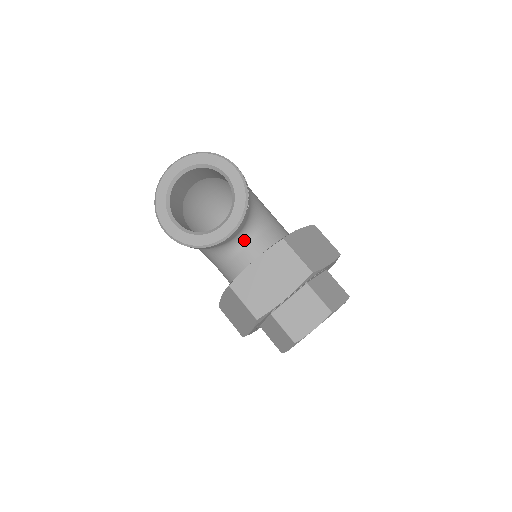
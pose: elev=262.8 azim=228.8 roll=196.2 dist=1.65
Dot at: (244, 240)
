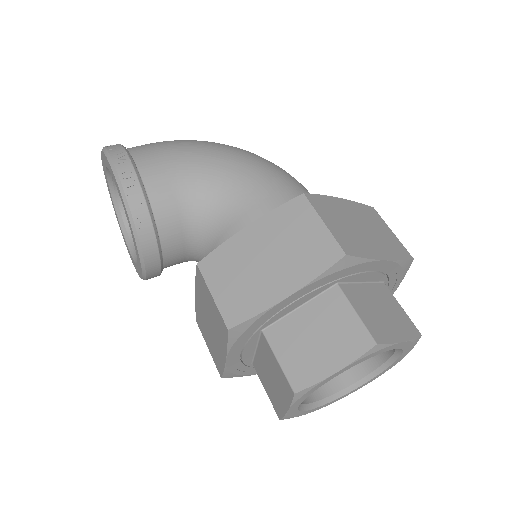
Dot at: (204, 250)
